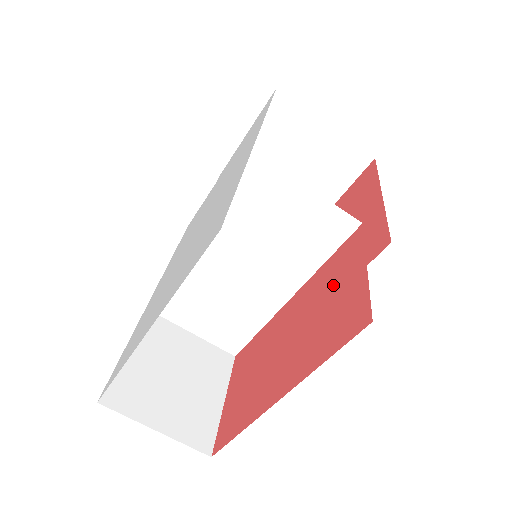
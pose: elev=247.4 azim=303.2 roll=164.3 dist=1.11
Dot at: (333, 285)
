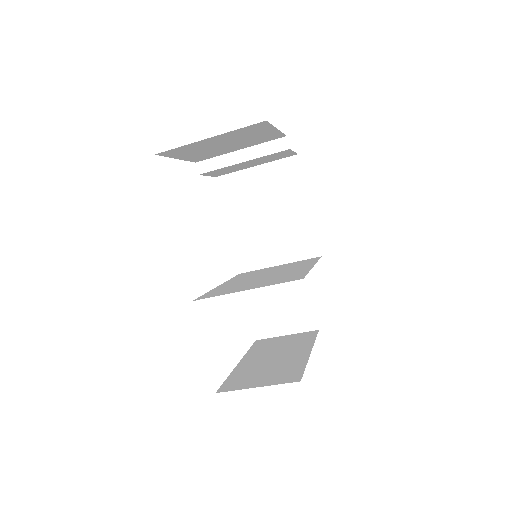
Dot at: occluded
